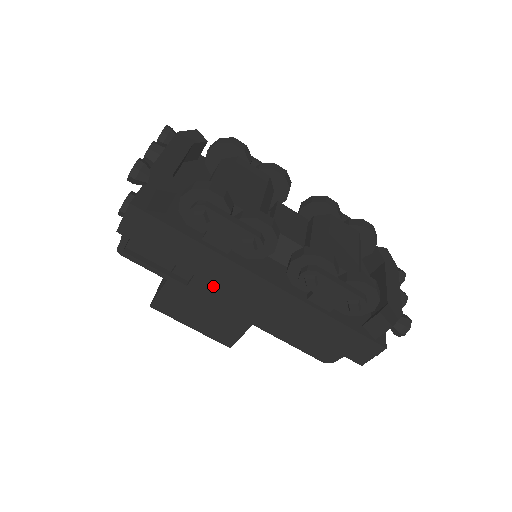
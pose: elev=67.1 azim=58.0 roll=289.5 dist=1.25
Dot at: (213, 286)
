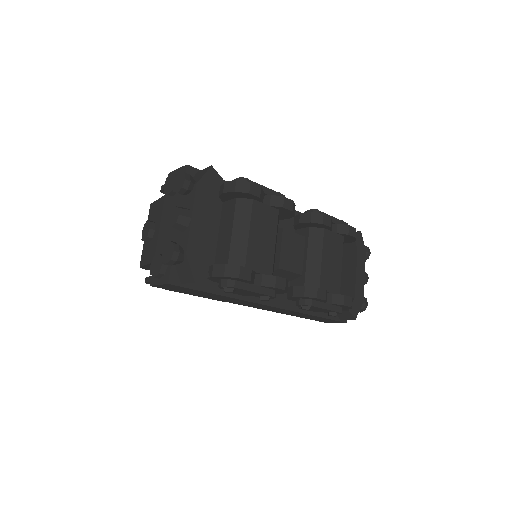
Dot at: occluded
